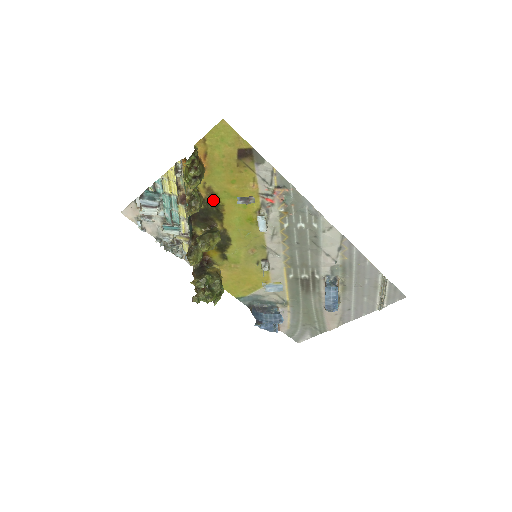
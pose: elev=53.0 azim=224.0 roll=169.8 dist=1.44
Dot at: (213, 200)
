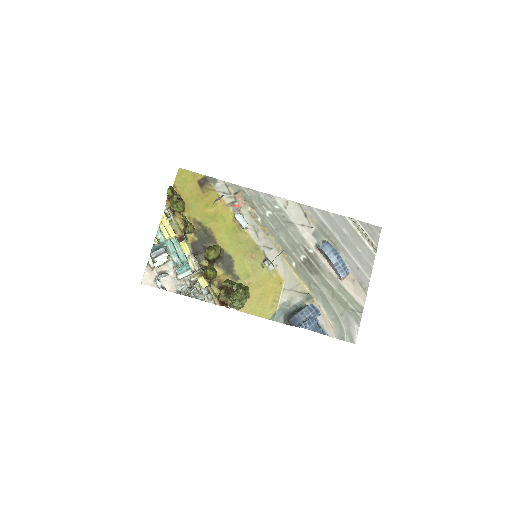
Dot at: (201, 229)
